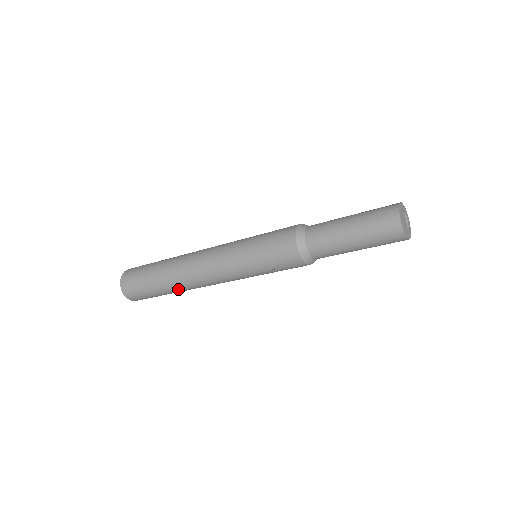
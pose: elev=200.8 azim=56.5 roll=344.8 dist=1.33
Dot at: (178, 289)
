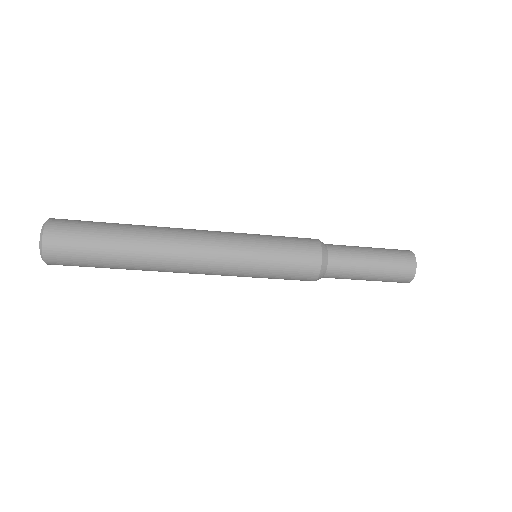
Dot at: occluded
